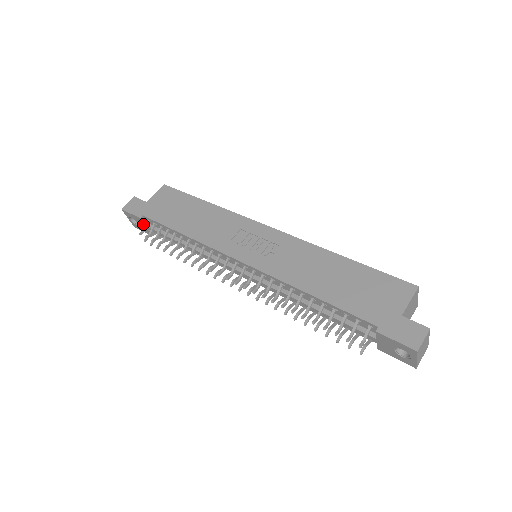
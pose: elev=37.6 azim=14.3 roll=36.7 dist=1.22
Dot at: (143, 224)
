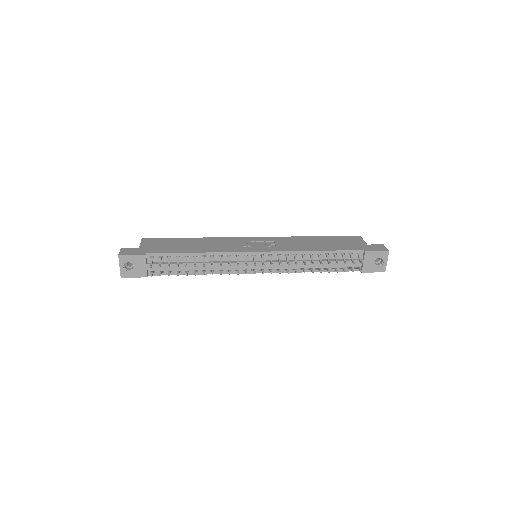
Dot at: (144, 263)
